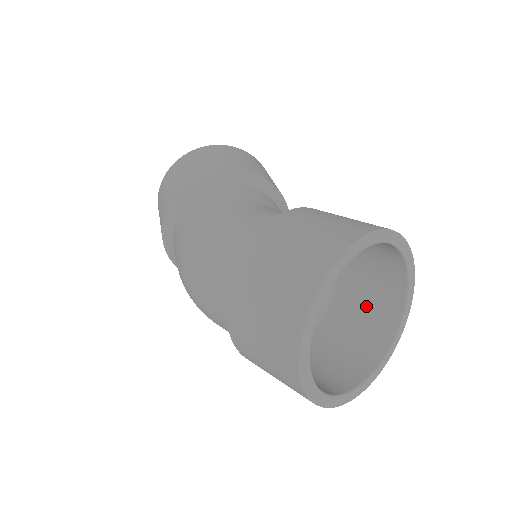
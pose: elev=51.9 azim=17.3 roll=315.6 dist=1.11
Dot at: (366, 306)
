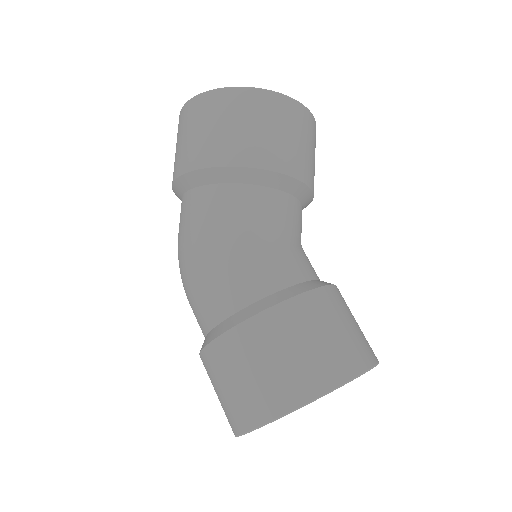
Dot at: occluded
